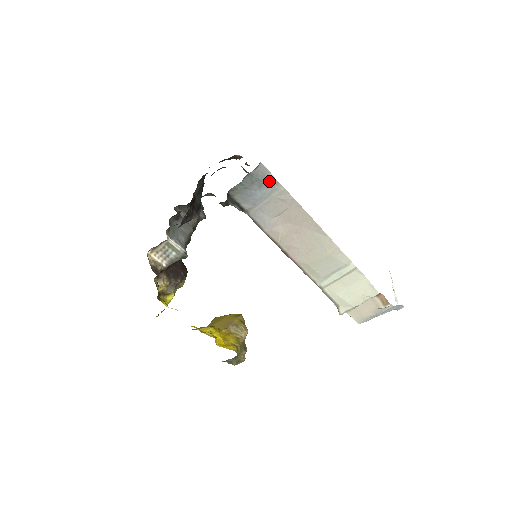
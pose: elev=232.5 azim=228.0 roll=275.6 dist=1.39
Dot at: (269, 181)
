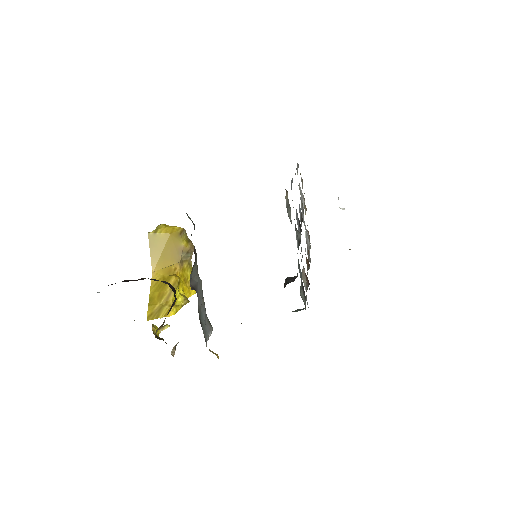
Dot at: occluded
